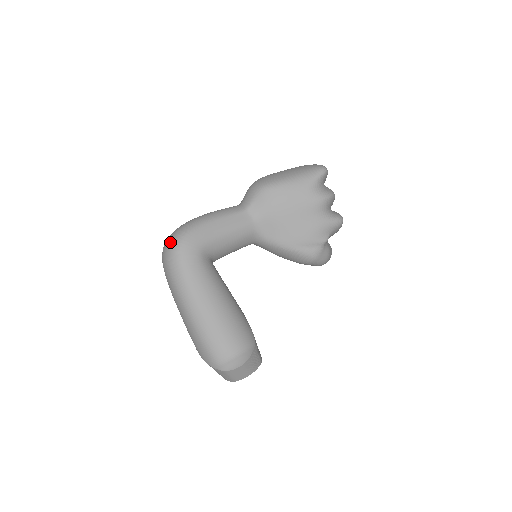
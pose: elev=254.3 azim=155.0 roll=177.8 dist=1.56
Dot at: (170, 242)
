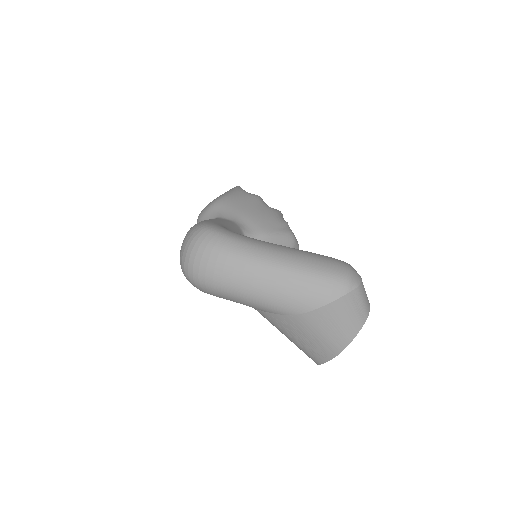
Dot at: (195, 236)
